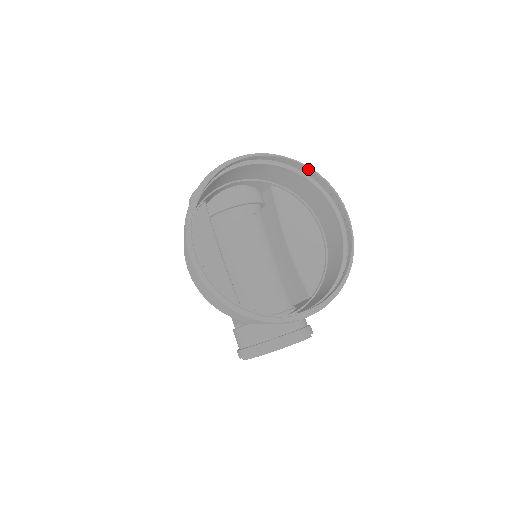
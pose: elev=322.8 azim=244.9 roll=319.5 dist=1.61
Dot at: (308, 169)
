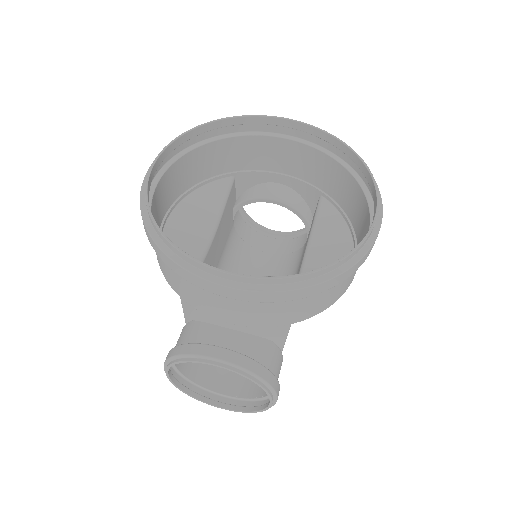
Dot at: (353, 154)
